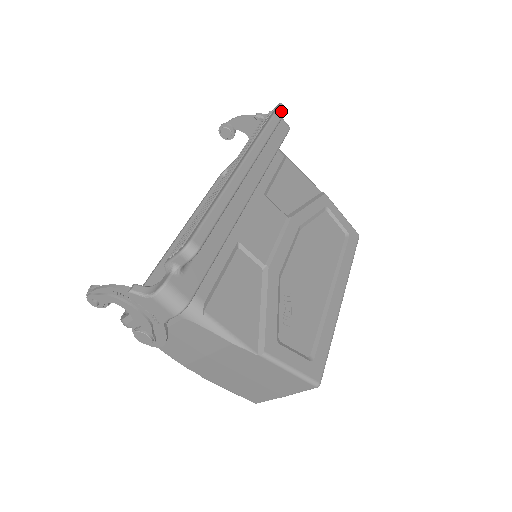
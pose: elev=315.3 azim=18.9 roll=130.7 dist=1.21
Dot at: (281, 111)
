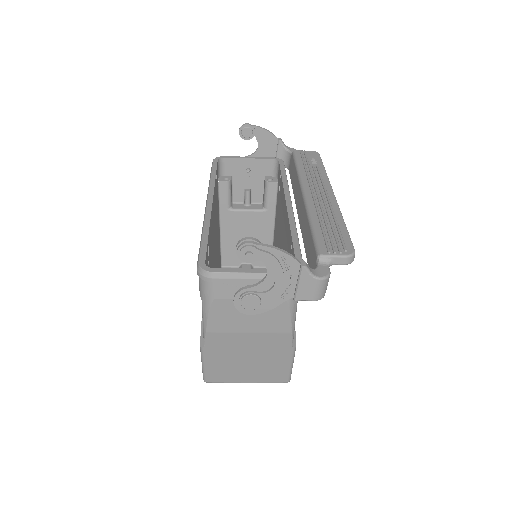
Dot at: occluded
